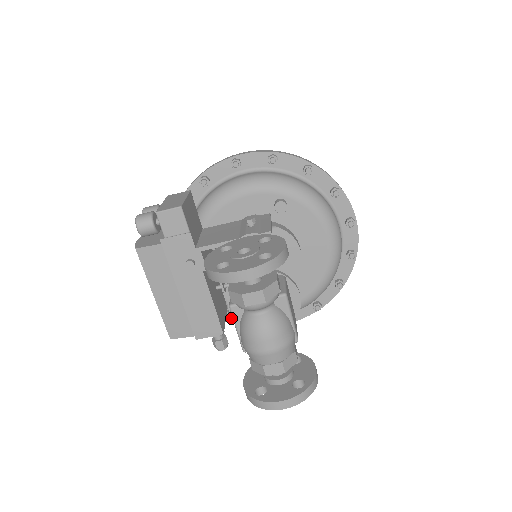
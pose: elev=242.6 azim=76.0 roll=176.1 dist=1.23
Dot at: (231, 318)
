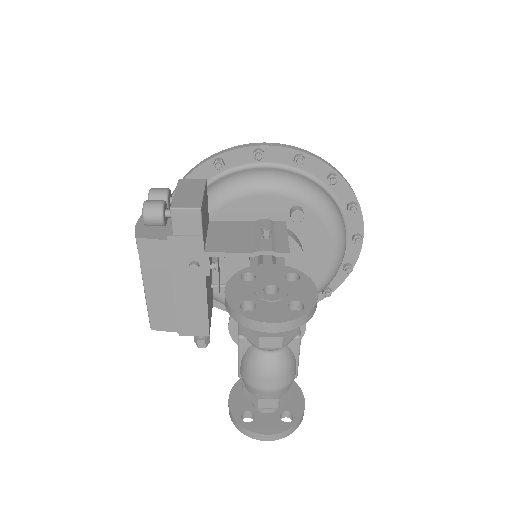
Dot at: occluded
